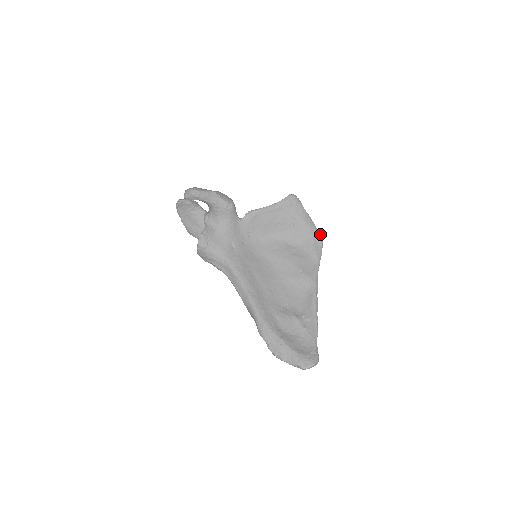
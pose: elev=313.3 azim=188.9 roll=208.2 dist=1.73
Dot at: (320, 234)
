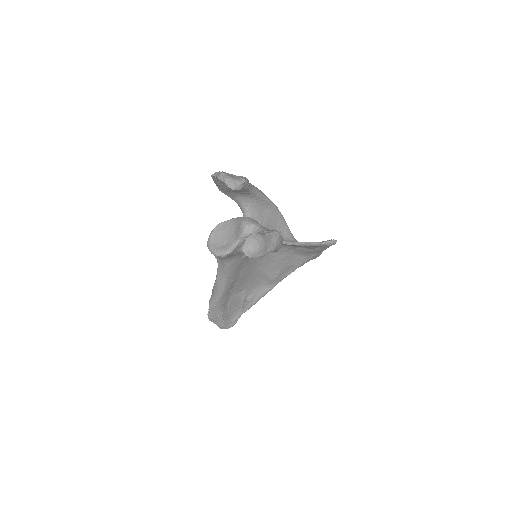
Dot at: occluded
